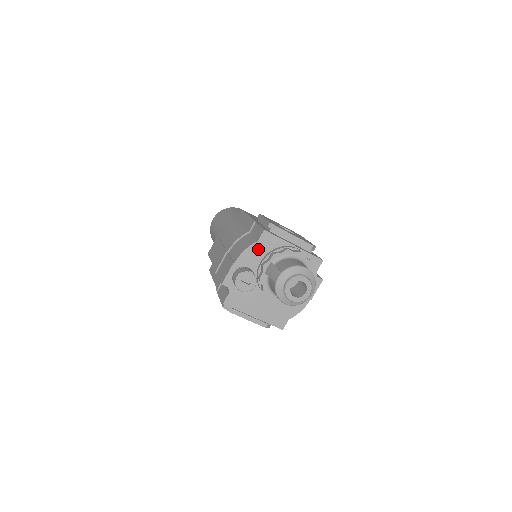
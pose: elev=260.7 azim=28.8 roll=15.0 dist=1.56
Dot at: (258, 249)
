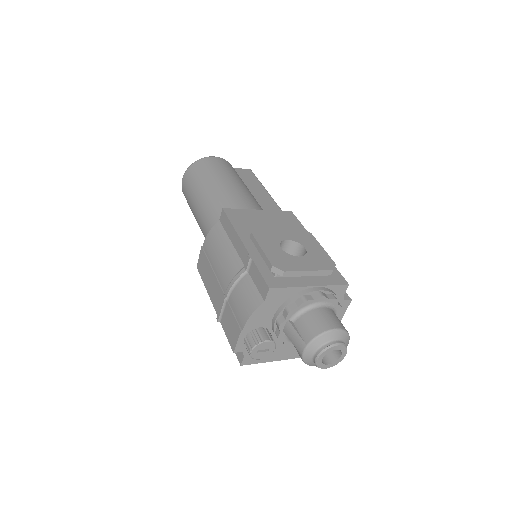
Dot at: (267, 308)
